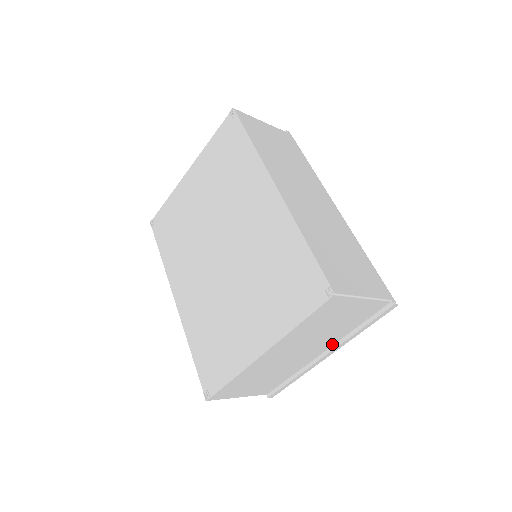
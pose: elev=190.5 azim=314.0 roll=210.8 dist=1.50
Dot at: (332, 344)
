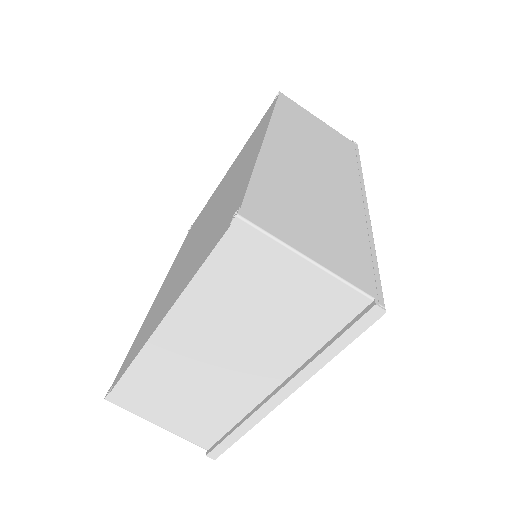
Dot at: (288, 372)
